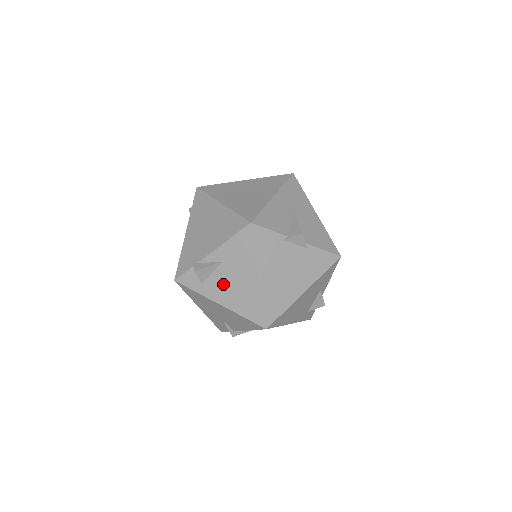
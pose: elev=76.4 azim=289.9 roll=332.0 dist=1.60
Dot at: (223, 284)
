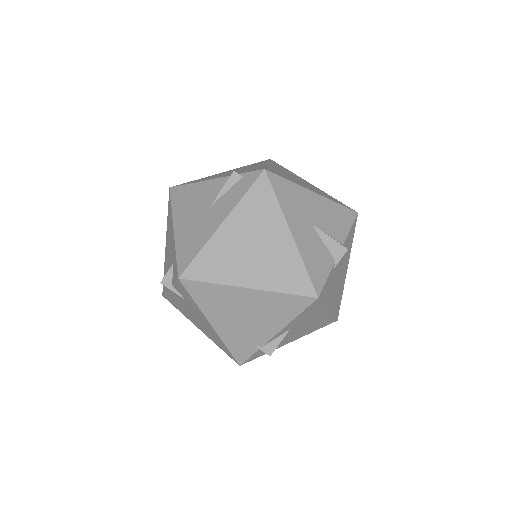
Dot at: (293, 335)
